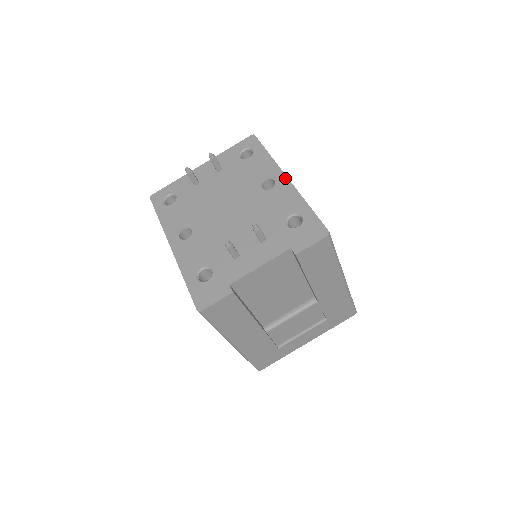
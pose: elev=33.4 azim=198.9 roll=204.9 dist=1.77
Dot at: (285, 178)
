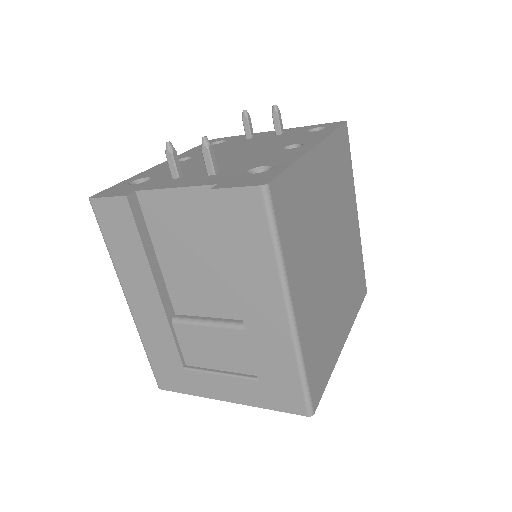
Dot at: (313, 145)
